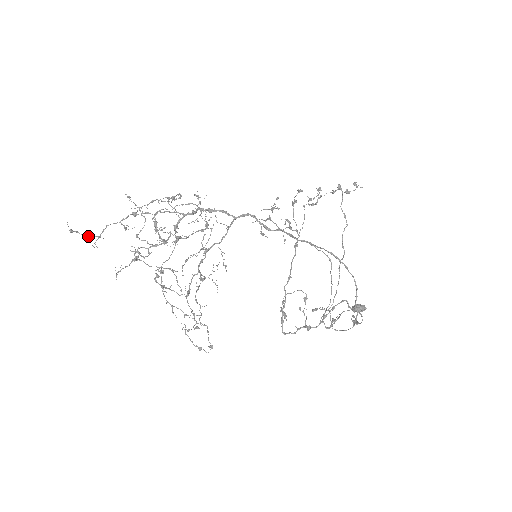
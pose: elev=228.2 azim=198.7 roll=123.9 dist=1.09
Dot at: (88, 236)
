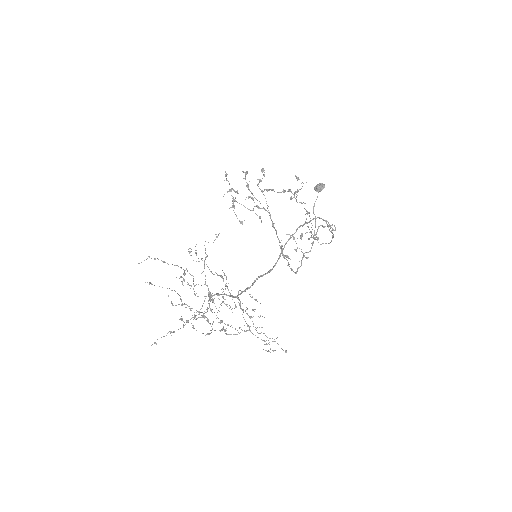
Dot at: occluded
